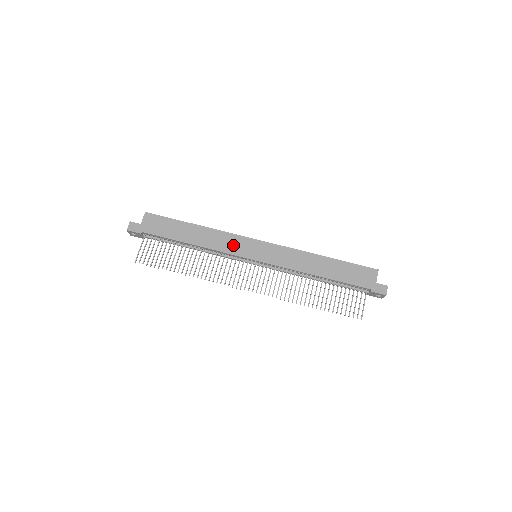
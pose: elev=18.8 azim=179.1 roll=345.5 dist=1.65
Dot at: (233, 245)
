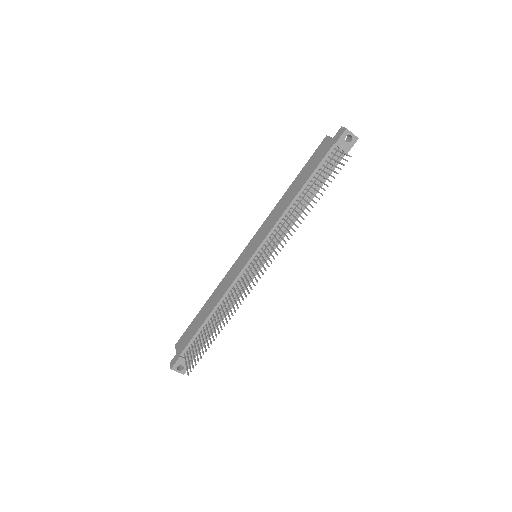
Dot at: (234, 273)
